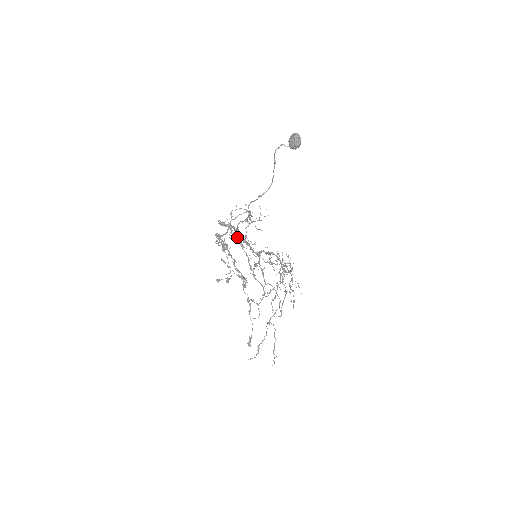
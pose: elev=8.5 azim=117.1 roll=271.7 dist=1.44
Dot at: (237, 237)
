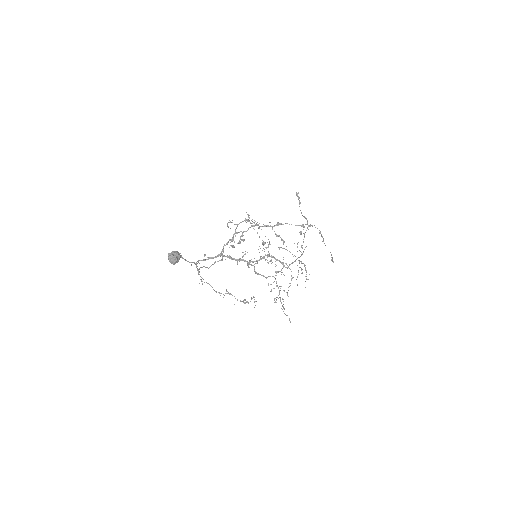
Dot at: (201, 280)
